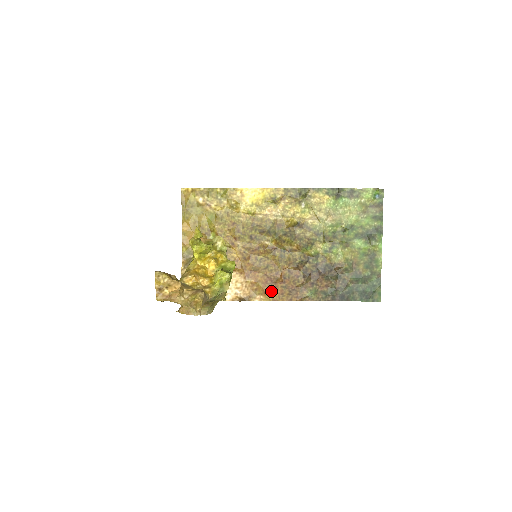
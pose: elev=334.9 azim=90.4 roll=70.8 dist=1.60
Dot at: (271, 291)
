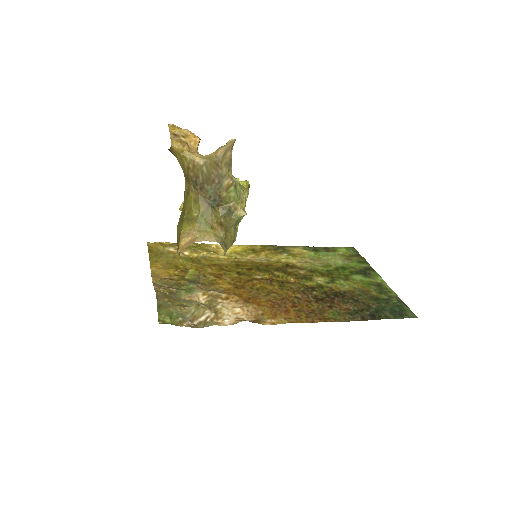
Dot at: (283, 314)
